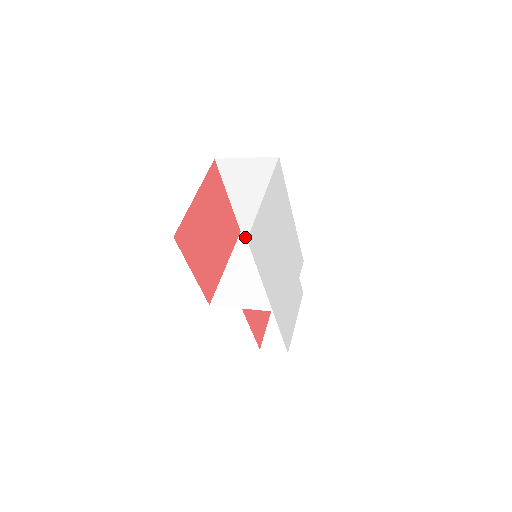
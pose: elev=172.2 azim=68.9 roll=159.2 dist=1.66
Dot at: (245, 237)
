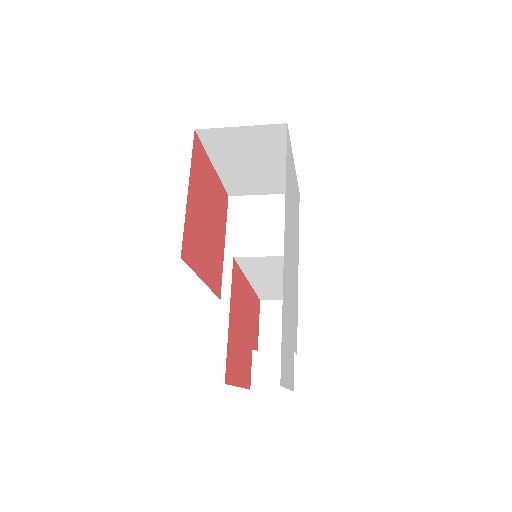
Dot at: occluded
